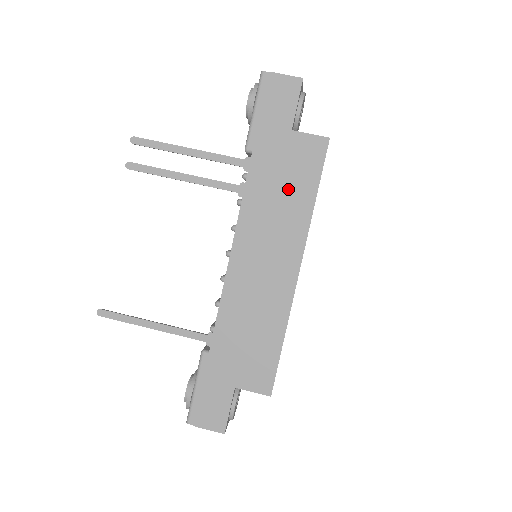
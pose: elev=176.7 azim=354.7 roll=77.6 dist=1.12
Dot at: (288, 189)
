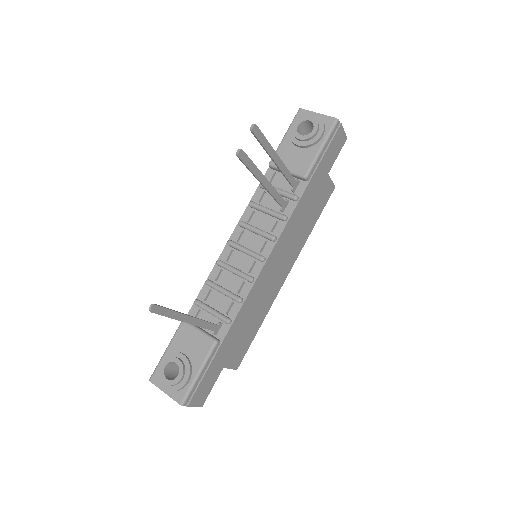
Dot at: (309, 217)
